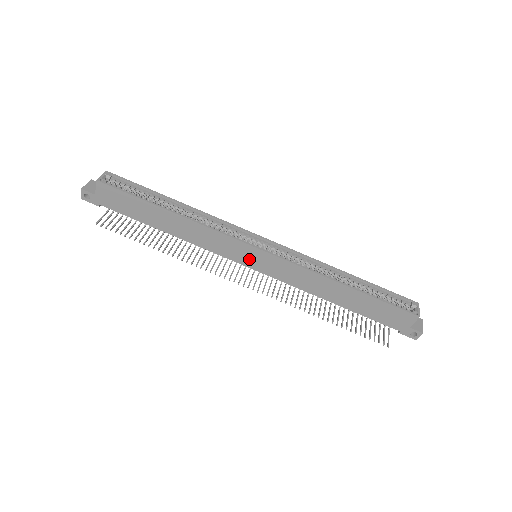
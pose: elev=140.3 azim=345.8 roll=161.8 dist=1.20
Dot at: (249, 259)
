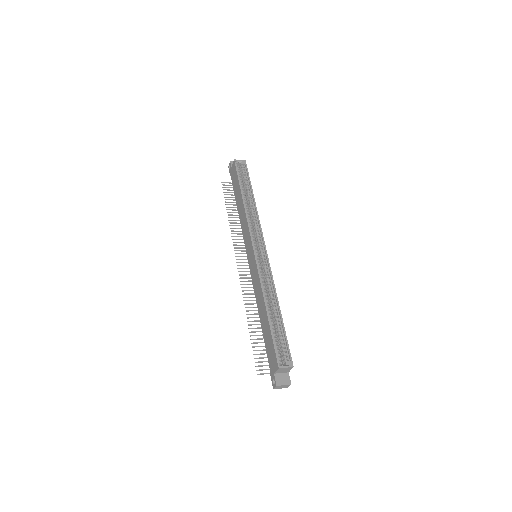
Dot at: (249, 252)
